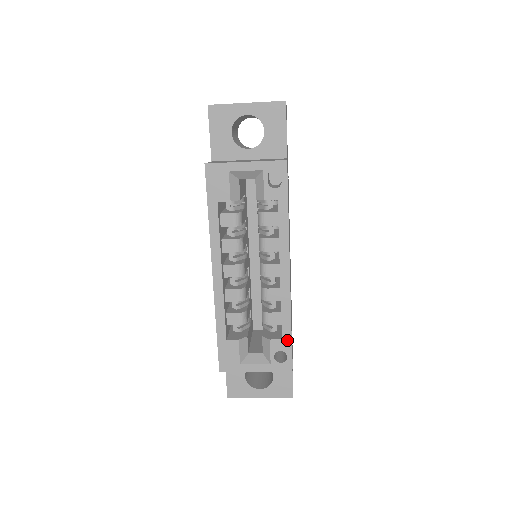
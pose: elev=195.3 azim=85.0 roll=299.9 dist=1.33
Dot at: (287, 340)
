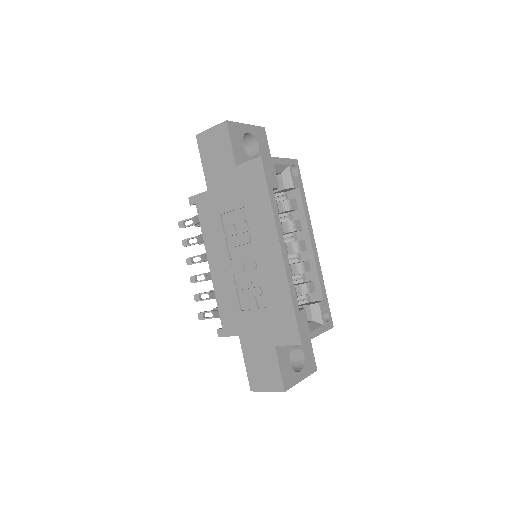
Dot at: (326, 300)
